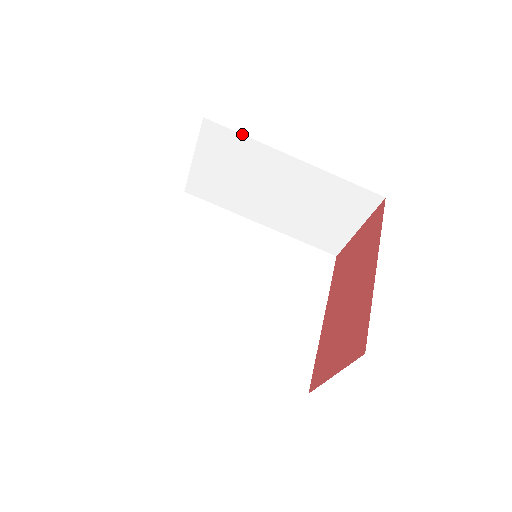
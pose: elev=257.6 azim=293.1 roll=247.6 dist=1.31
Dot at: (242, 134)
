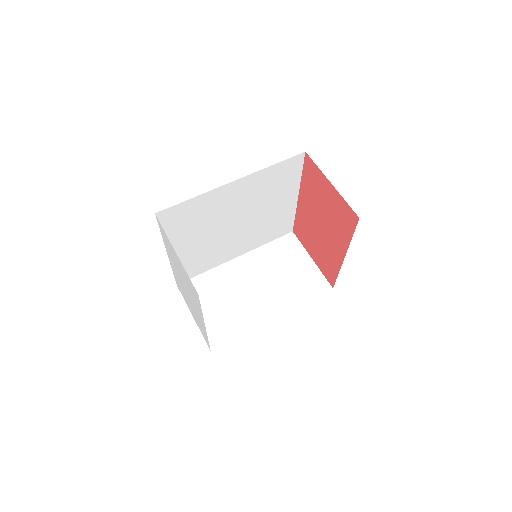
Dot at: (202, 273)
